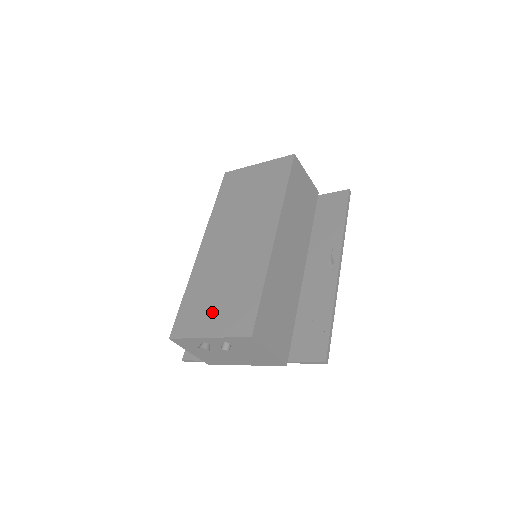
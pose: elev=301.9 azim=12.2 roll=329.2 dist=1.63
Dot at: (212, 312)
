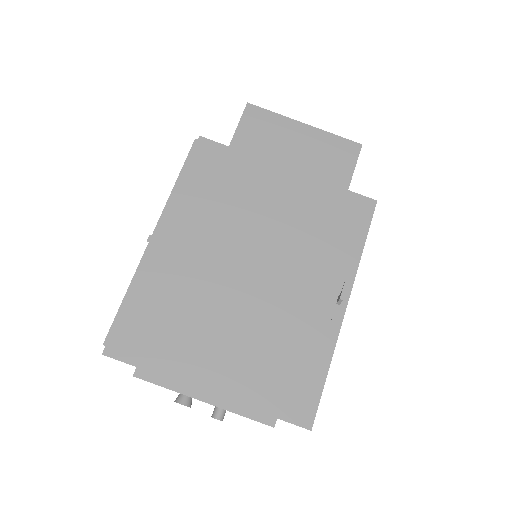
Dot at: (213, 360)
